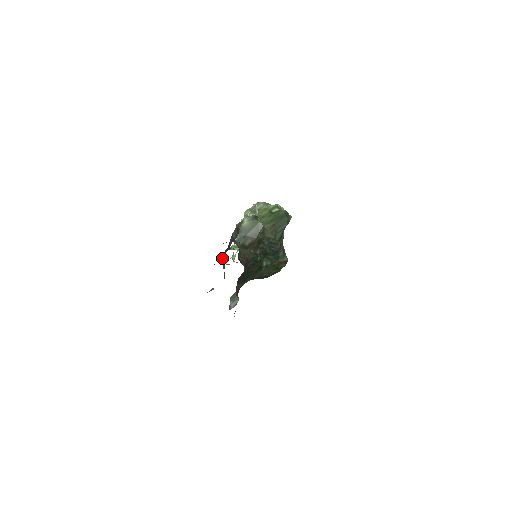
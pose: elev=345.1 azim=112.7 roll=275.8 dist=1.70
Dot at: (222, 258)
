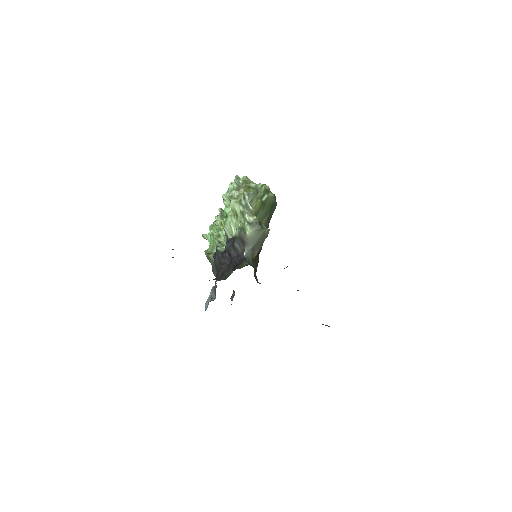
Dot at: (217, 262)
